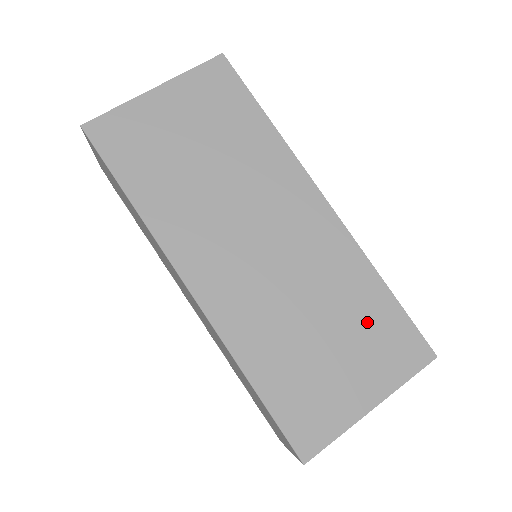
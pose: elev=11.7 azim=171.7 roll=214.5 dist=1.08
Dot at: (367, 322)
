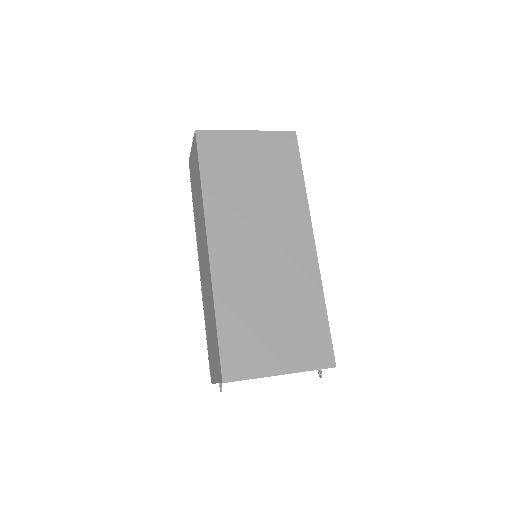
Dot at: (303, 323)
